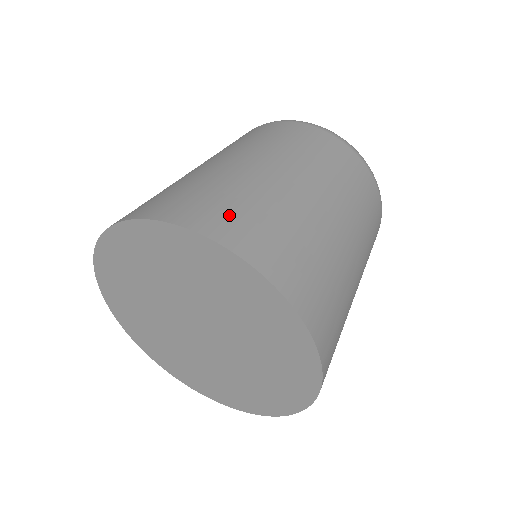
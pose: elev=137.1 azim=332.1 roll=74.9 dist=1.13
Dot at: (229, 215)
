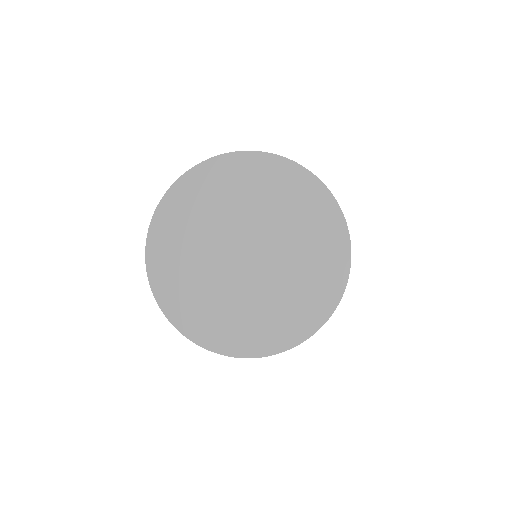
Dot at: occluded
